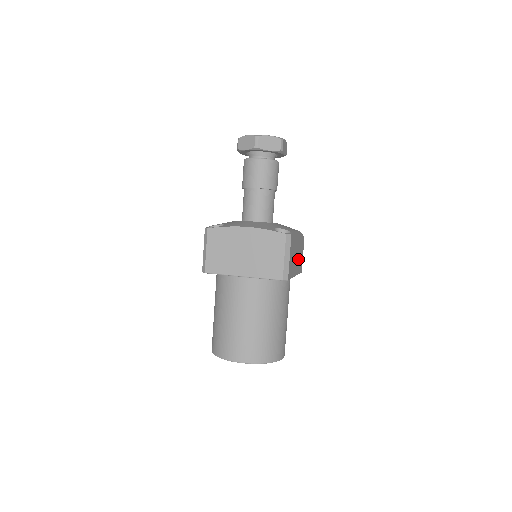
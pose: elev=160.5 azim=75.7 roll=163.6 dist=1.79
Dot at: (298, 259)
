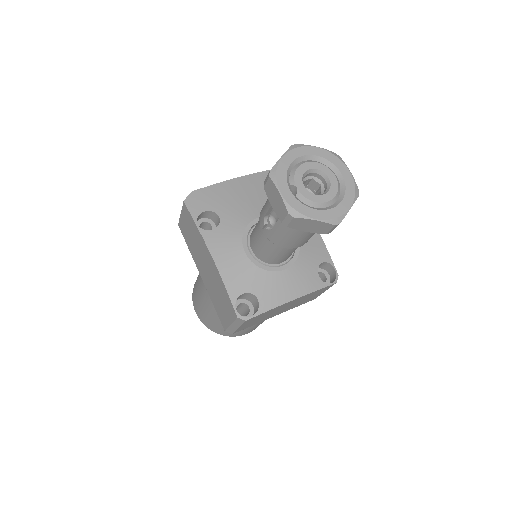
Dot at: occluded
